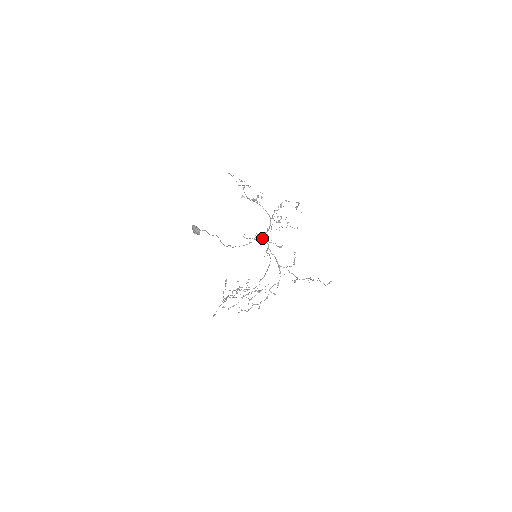
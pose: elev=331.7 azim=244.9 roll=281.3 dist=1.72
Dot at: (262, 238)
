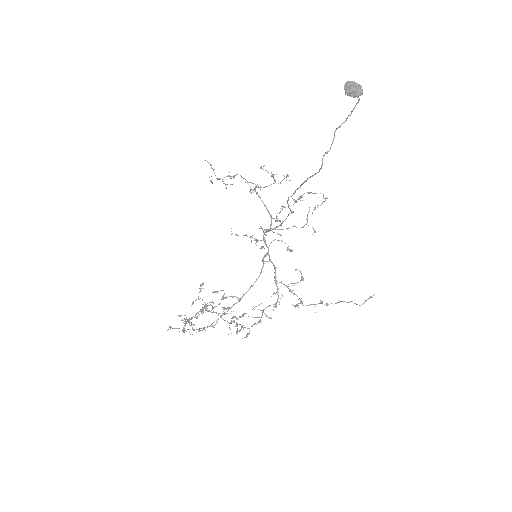
Dot at: (256, 241)
